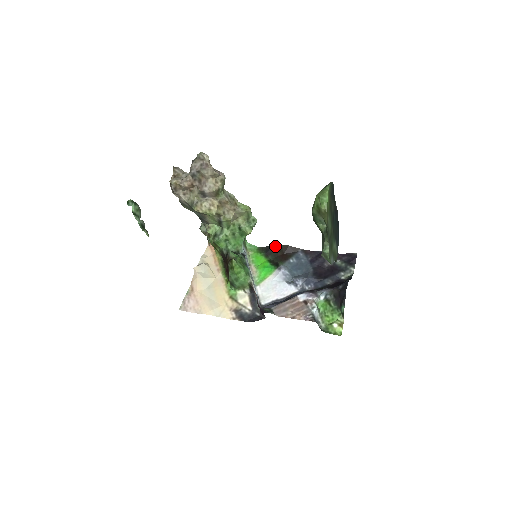
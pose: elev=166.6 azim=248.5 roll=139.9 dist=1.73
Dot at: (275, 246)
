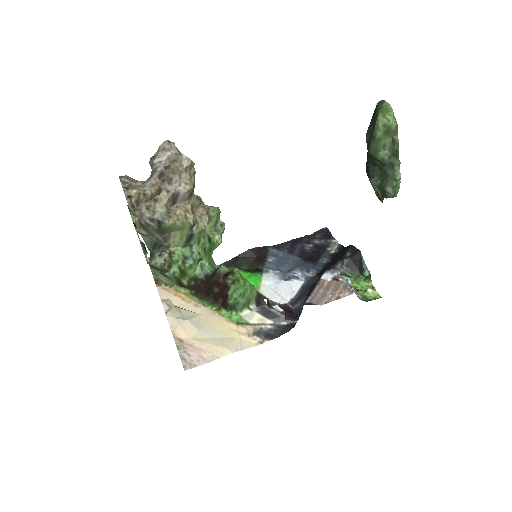
Dot at: (241, 254)
